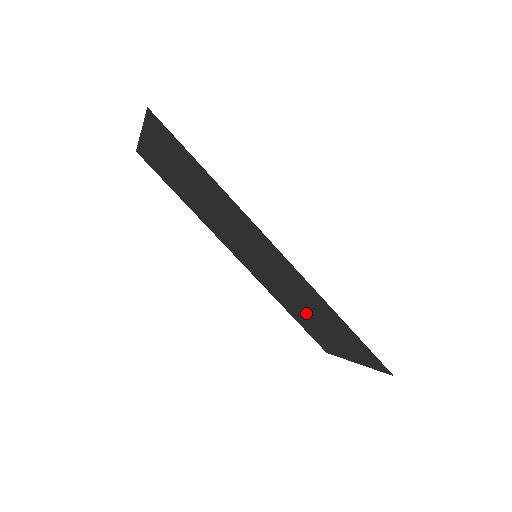
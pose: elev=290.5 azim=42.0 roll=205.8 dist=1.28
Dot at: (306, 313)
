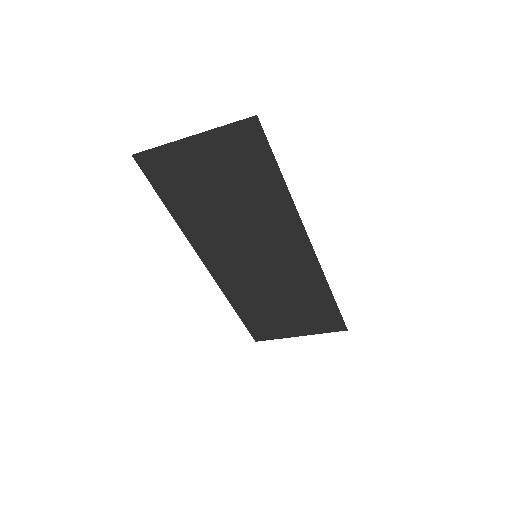
Dot at: (274, 303)
